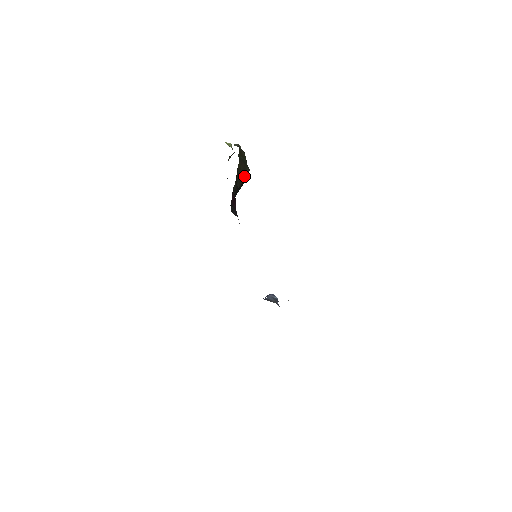
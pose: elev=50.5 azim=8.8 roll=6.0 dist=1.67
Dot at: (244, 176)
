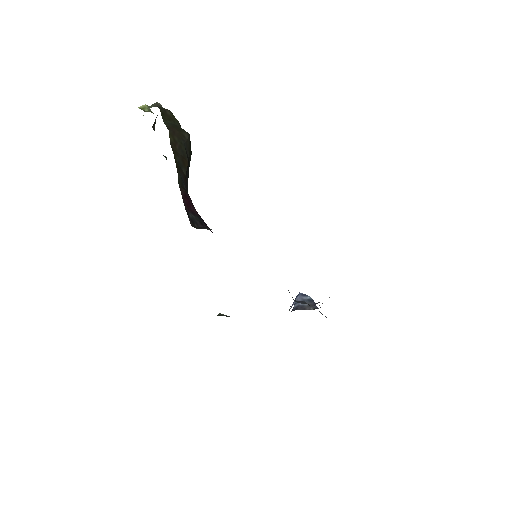
Dot at: (186, 149)
